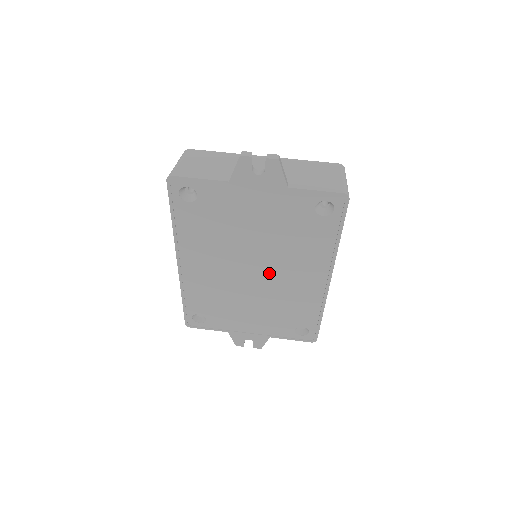
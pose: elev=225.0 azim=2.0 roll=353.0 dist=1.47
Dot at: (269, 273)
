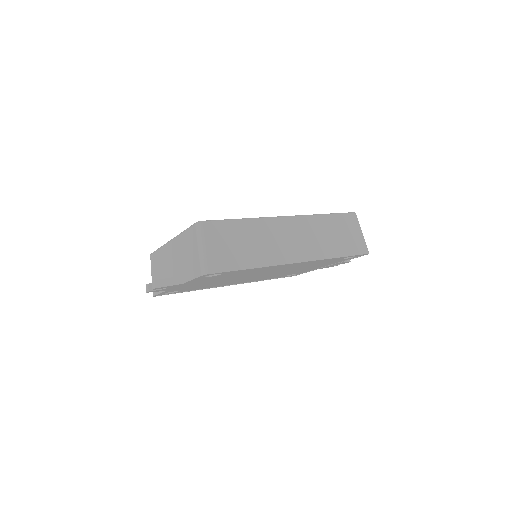
Dot at: occluded
